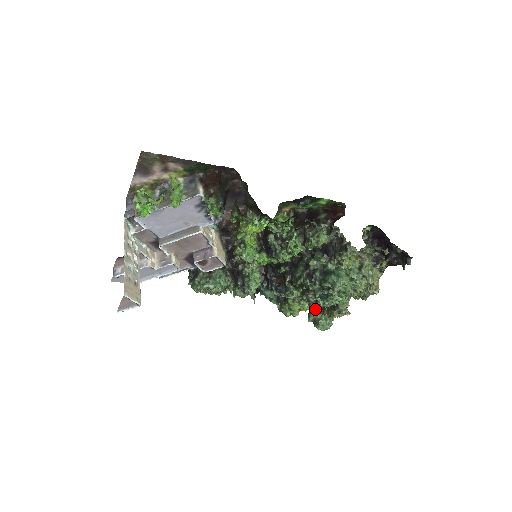
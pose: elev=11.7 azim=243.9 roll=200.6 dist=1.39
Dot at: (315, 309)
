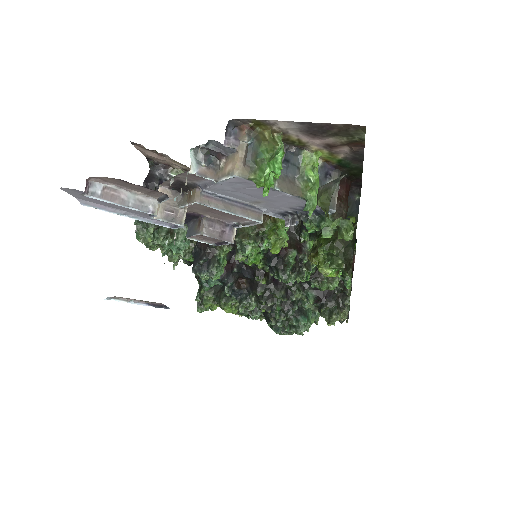
Dot at: occluded
